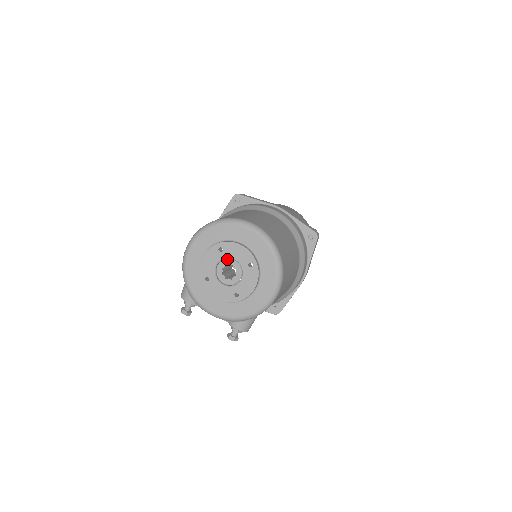
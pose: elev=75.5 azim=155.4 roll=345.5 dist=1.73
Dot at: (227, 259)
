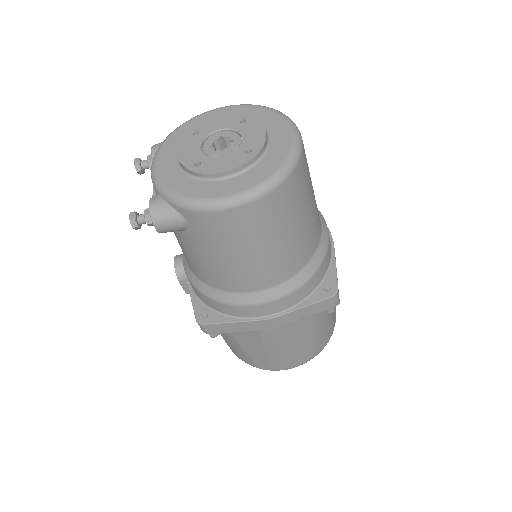
Dot at: (237, 133)
